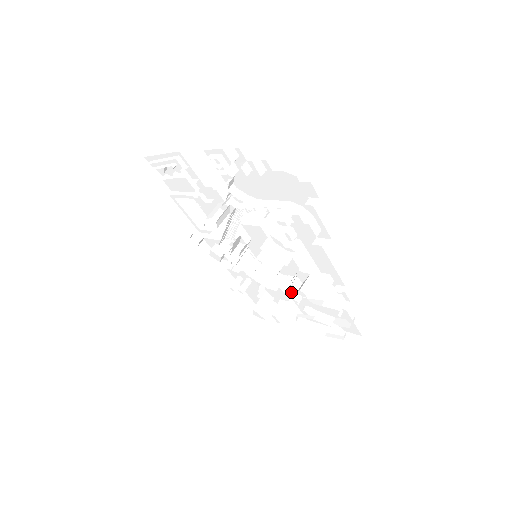
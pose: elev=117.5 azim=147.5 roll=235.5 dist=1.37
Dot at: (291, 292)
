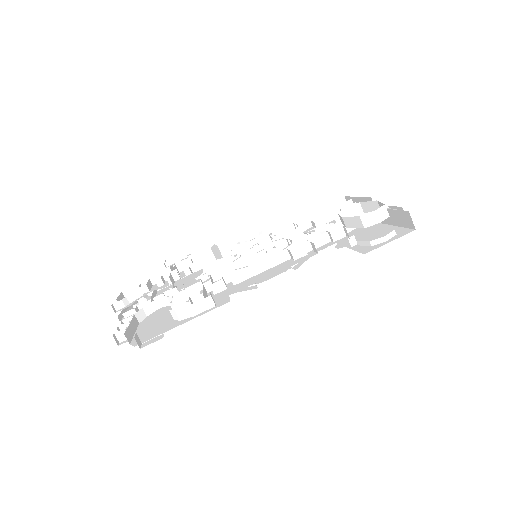
Dot at: occluded
